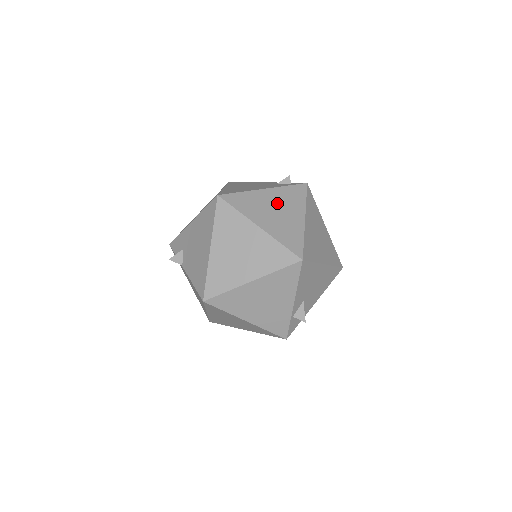
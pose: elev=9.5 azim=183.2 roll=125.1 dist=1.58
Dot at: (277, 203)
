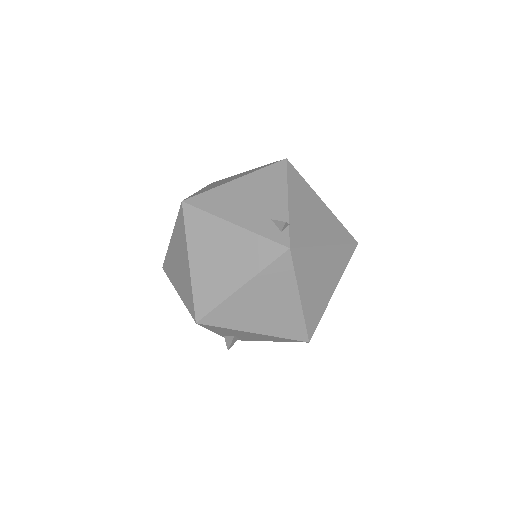
Dot at: (229, 249)
